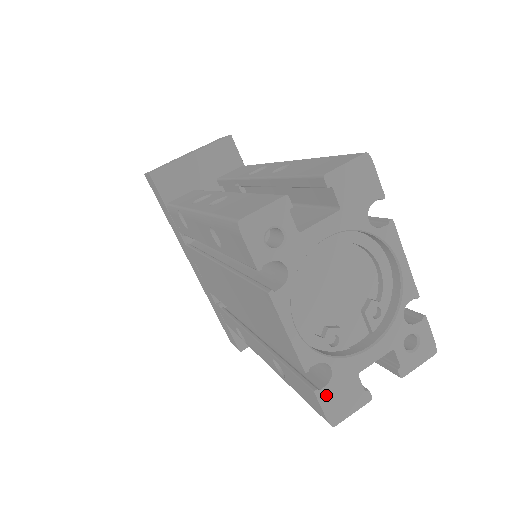
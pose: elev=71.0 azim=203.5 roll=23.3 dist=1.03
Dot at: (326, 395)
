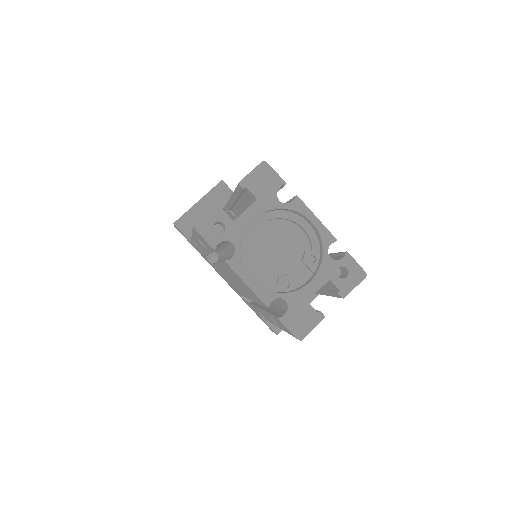
Dot at: (288, 320)
